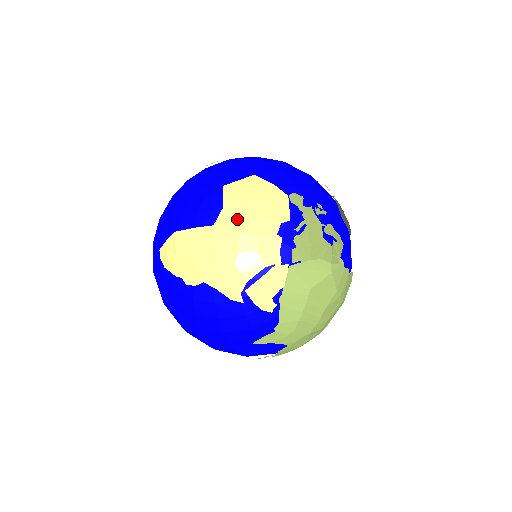
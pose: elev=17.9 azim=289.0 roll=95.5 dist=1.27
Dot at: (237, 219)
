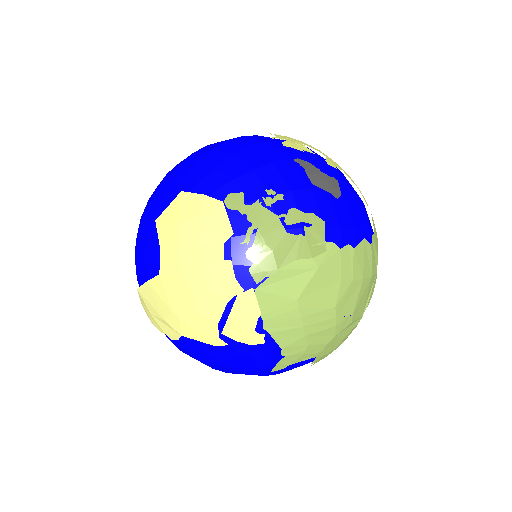
Dot at: (176, 259)
